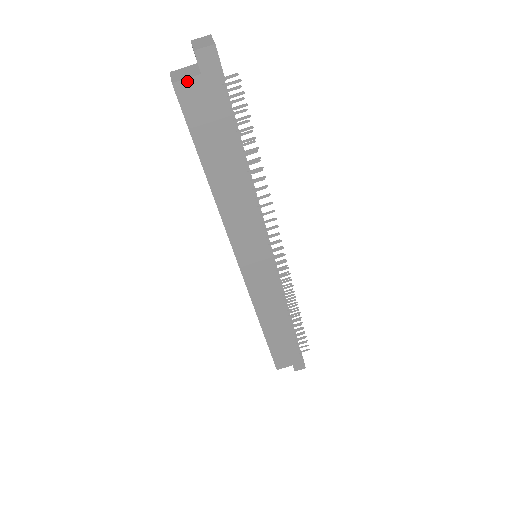
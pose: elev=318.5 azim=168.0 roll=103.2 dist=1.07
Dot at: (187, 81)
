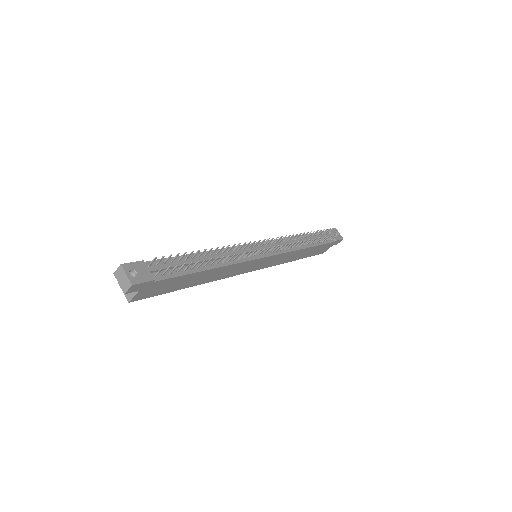
Dot at: (135, 296)
